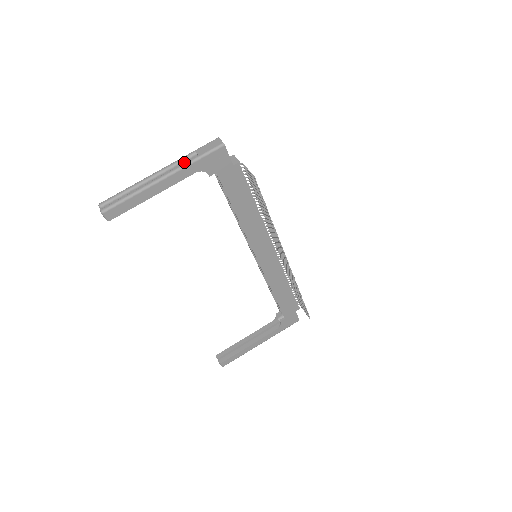
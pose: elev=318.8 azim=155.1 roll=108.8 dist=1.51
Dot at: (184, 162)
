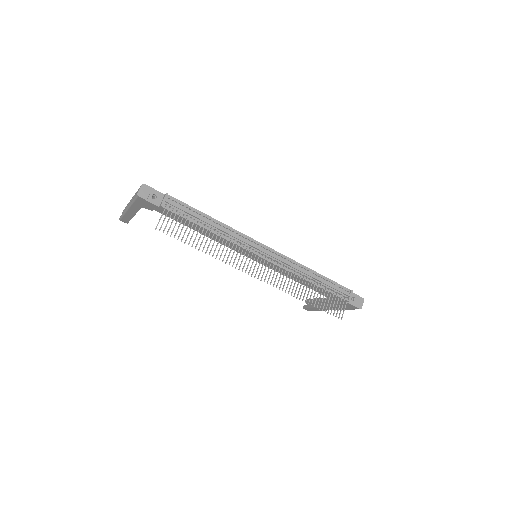
Dot at: occluded
